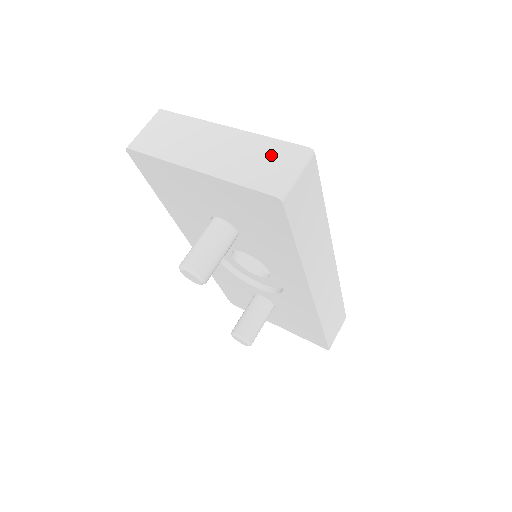
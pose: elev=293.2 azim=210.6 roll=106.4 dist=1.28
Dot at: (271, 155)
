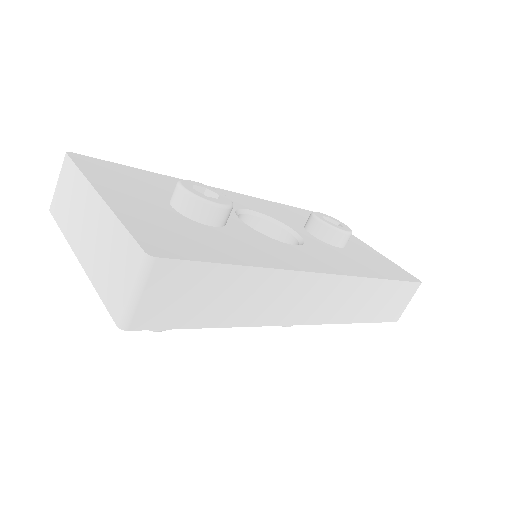
Dot at: (119, 256)
